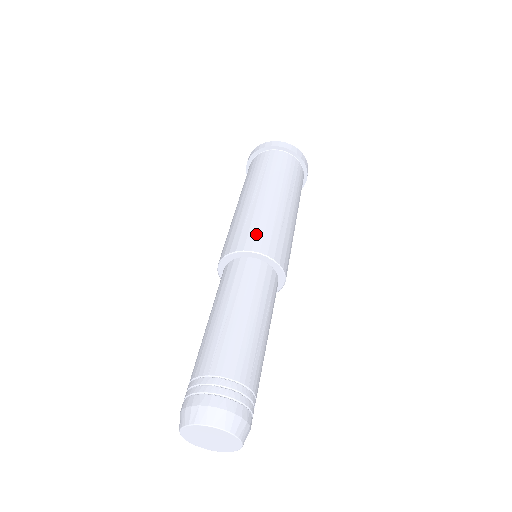
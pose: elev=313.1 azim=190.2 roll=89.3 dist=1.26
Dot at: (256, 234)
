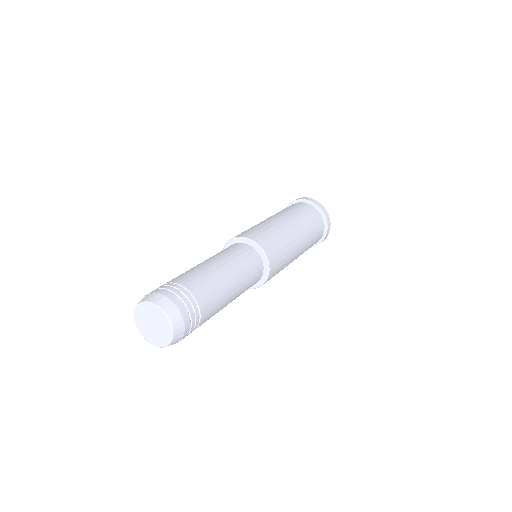
Dot at: occluded
